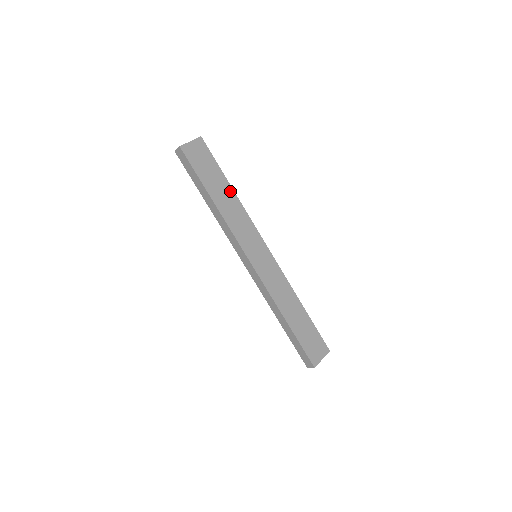
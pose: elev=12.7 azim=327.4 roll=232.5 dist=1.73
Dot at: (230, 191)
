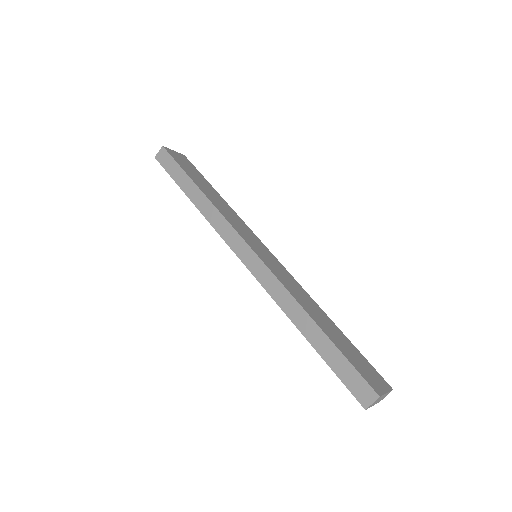
Dot at: (218, 195)
